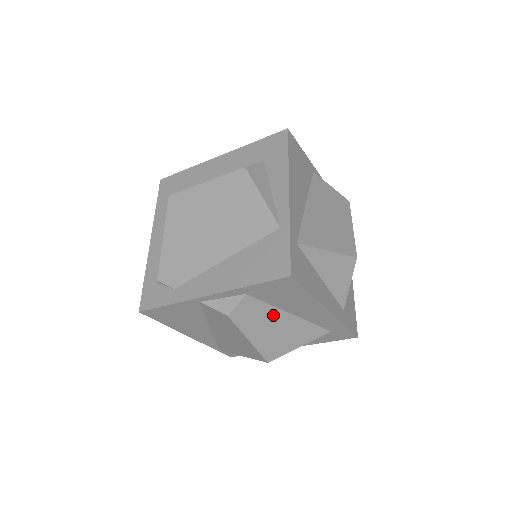
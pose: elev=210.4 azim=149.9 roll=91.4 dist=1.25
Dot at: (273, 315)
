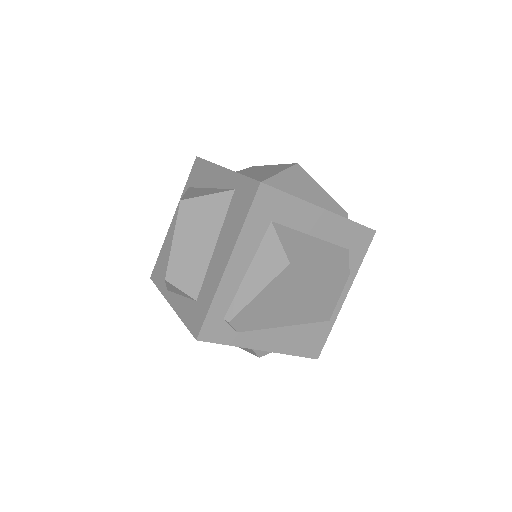
Dot at: occluded
